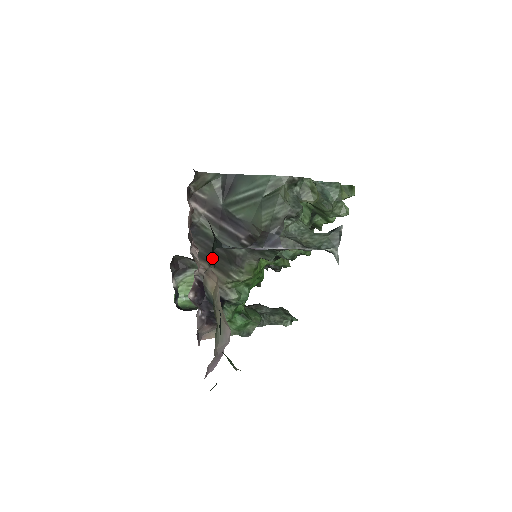
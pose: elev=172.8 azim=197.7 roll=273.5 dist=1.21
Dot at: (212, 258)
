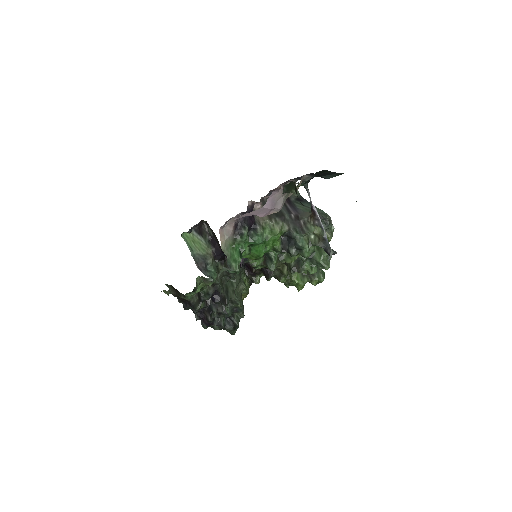
Dot at: occluded
